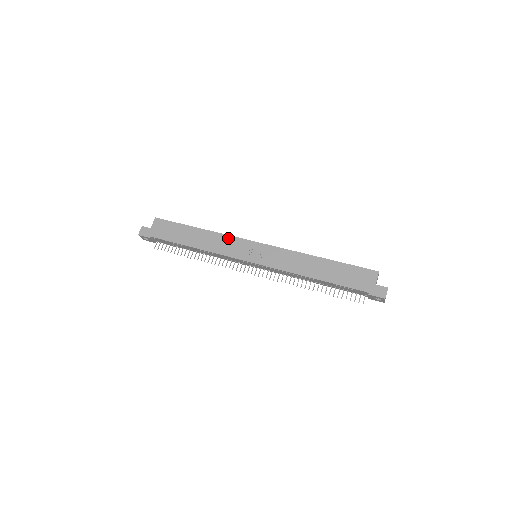
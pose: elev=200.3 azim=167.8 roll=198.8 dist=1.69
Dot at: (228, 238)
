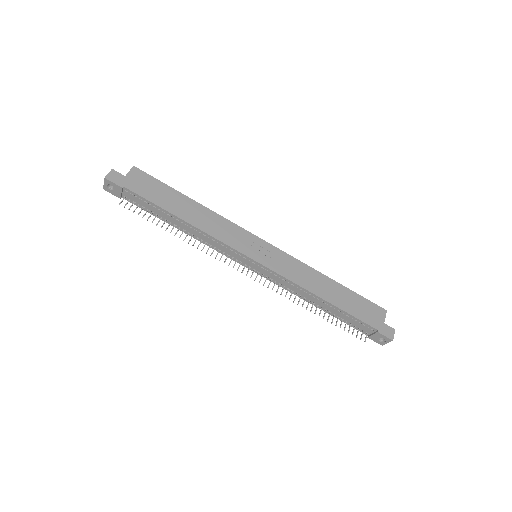
Dot at: (229, 224)
